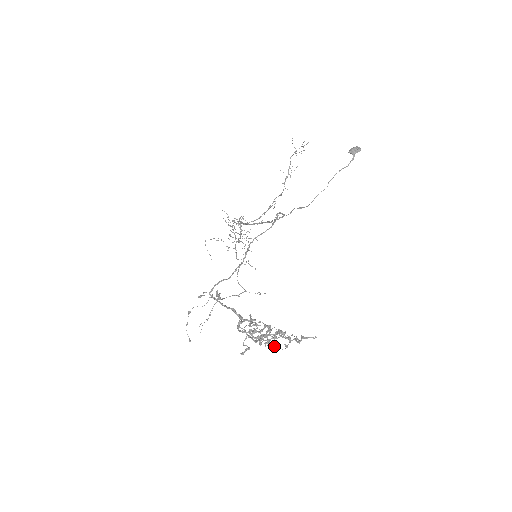
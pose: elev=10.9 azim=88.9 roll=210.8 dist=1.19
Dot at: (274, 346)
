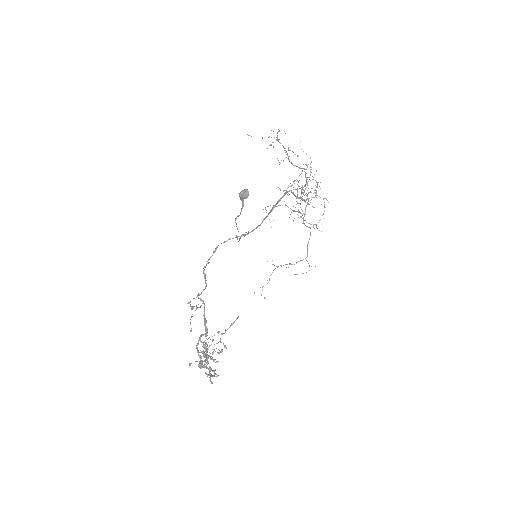
Dot at: occluded
